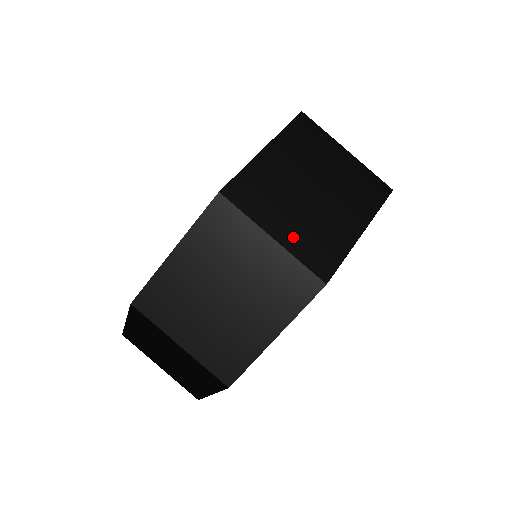
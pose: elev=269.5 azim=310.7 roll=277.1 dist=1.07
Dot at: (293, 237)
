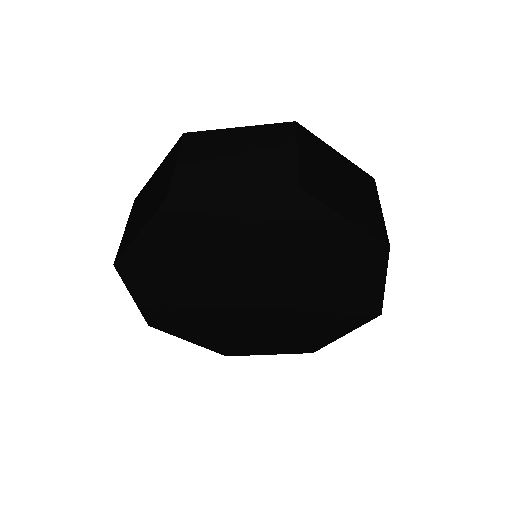
Dot at: (187, 169)
